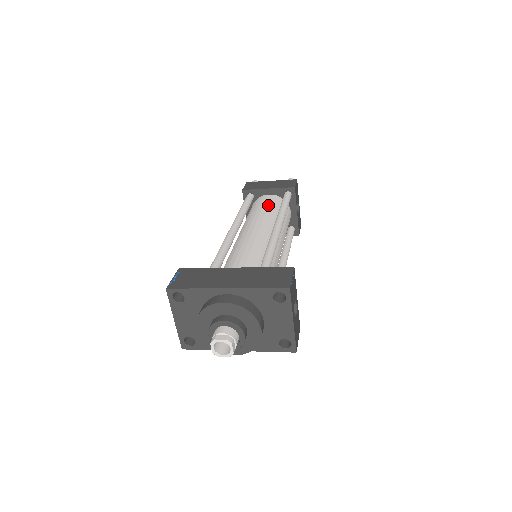
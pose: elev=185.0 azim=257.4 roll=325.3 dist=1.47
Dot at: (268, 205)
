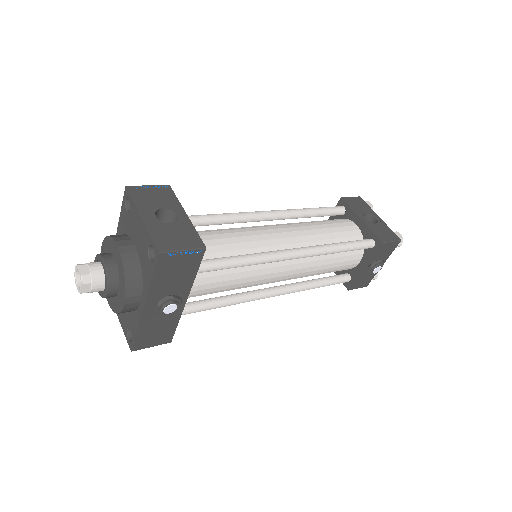
Dot at: occluded
